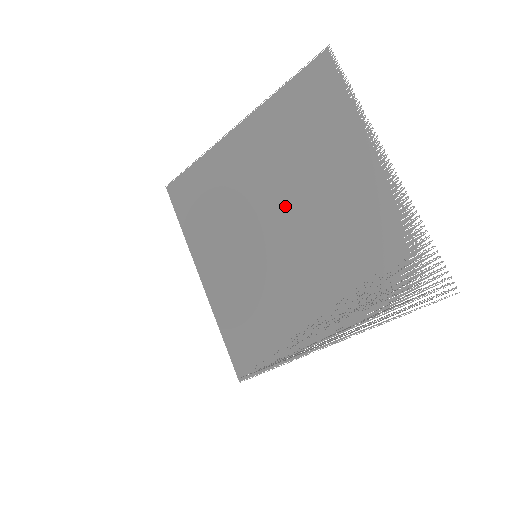
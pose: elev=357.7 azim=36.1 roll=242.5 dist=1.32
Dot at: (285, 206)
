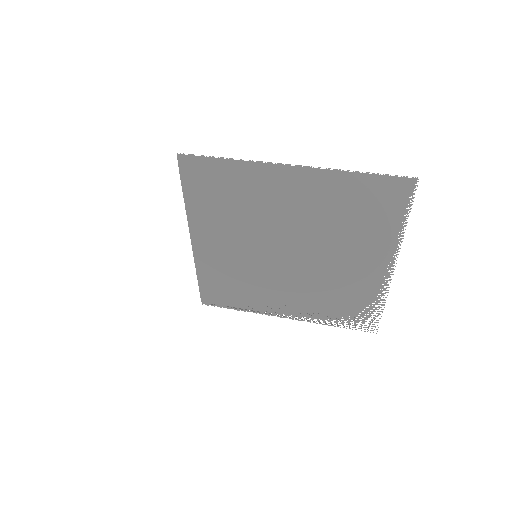
Dot at: (301, 245)
